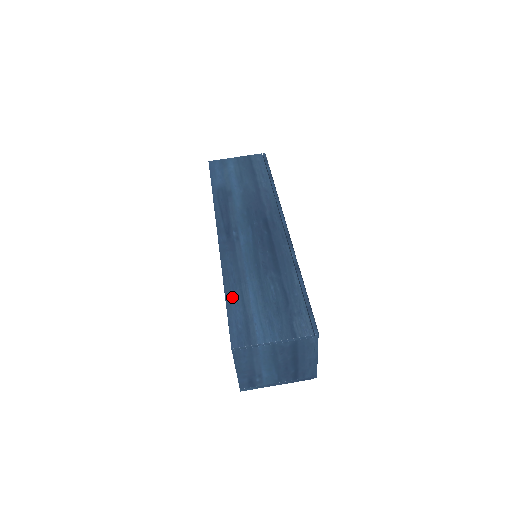
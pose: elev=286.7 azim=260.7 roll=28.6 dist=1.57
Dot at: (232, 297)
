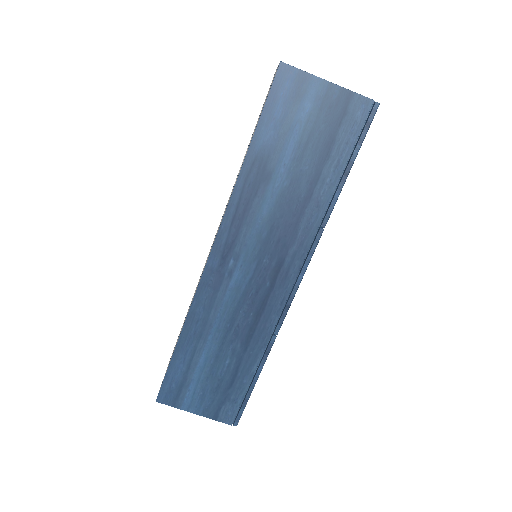
Dot at: (182, 351)
